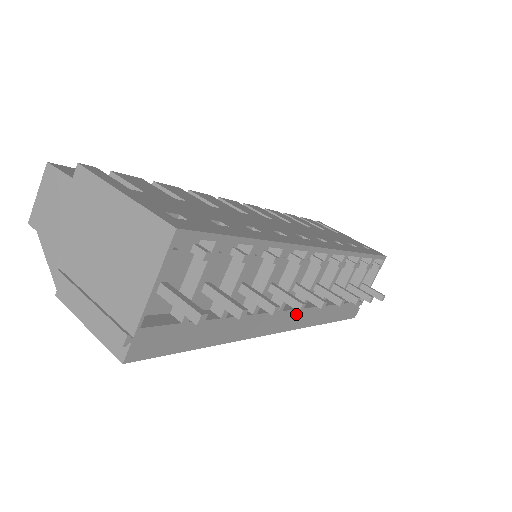
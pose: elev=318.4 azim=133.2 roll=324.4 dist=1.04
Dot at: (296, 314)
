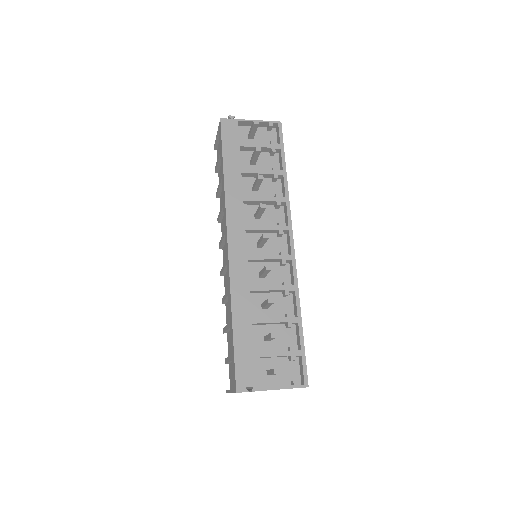
Dot at: (242, 252)
